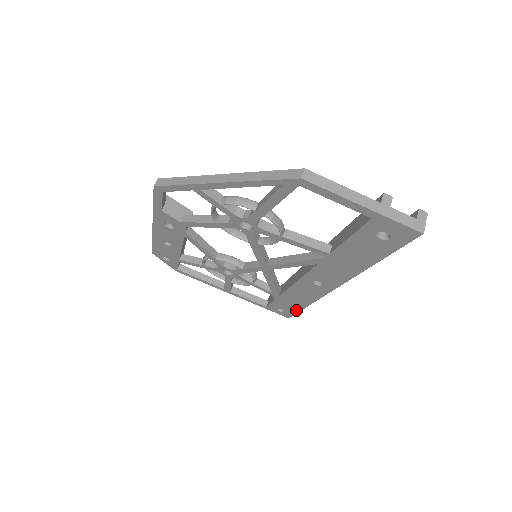
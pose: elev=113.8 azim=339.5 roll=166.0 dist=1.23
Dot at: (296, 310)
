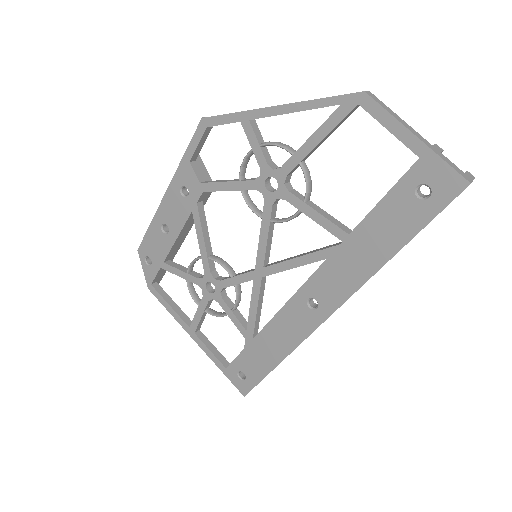
Dot at: (262, 374)
